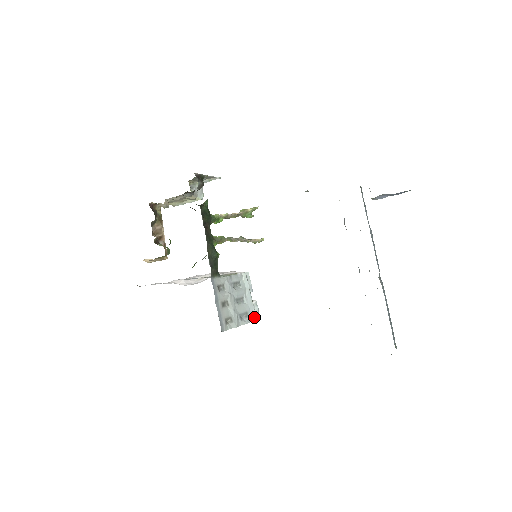
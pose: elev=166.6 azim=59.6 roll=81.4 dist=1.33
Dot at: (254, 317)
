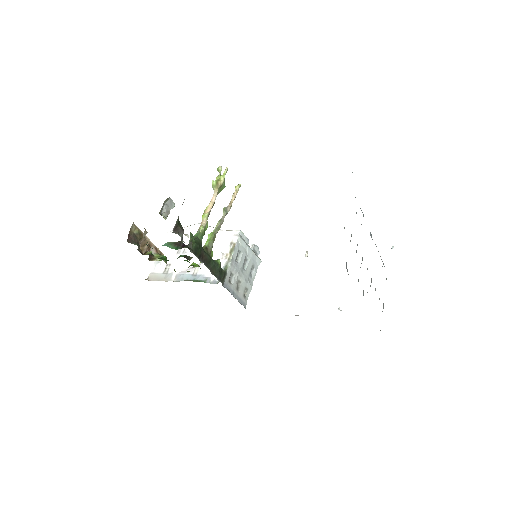
Dot at: (258, 261)
